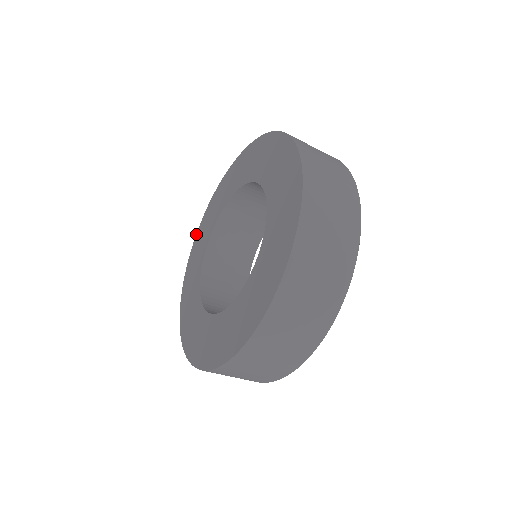
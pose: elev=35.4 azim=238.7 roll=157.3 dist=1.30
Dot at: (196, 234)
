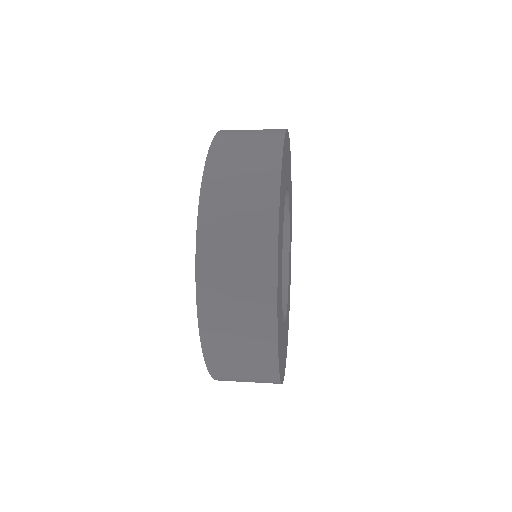
Dot at: occluded
